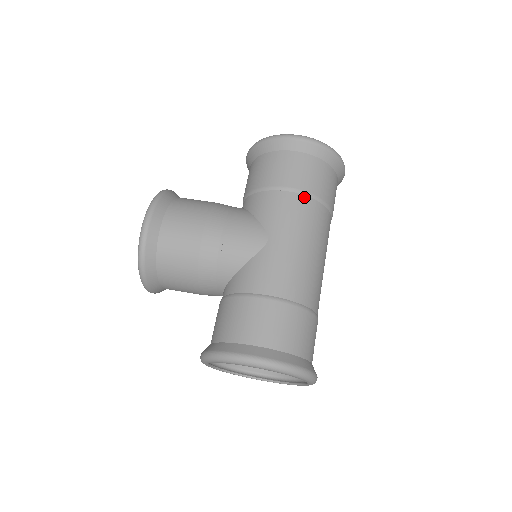
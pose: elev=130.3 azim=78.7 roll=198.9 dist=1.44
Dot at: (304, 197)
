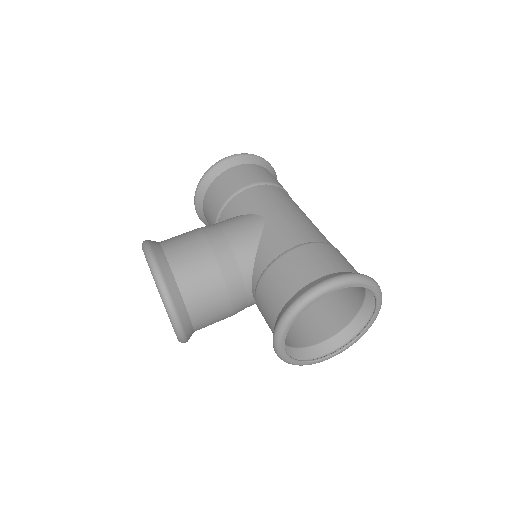
Dot at: (266, 185)
